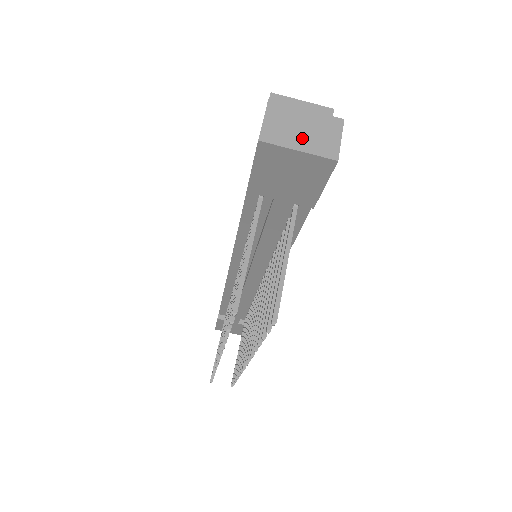
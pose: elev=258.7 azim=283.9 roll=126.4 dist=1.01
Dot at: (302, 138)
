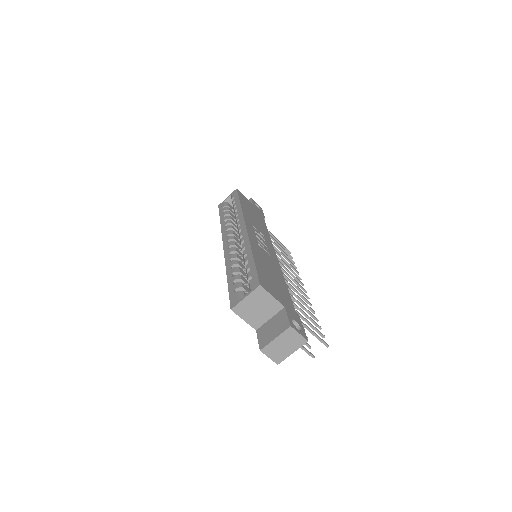
Dot at: (288, 349)
